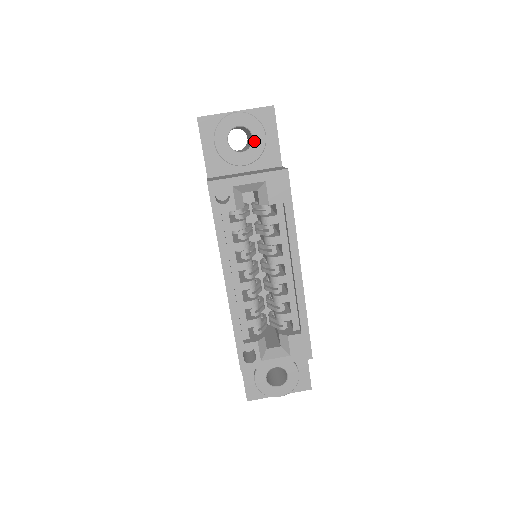
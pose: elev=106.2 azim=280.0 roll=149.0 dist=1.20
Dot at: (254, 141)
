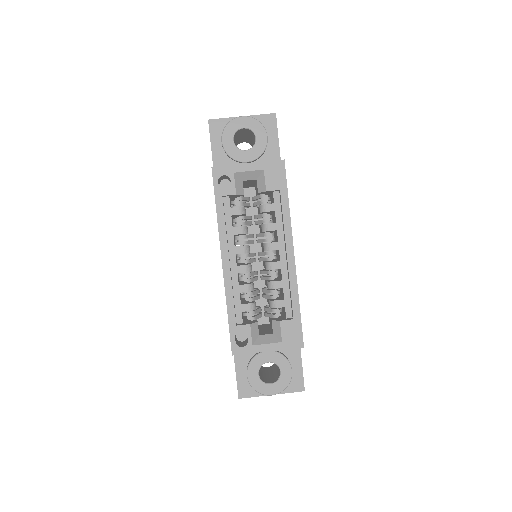
Dot at: (257, 141)
